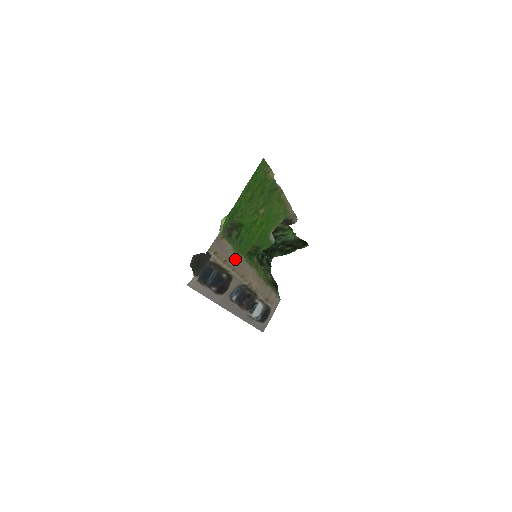
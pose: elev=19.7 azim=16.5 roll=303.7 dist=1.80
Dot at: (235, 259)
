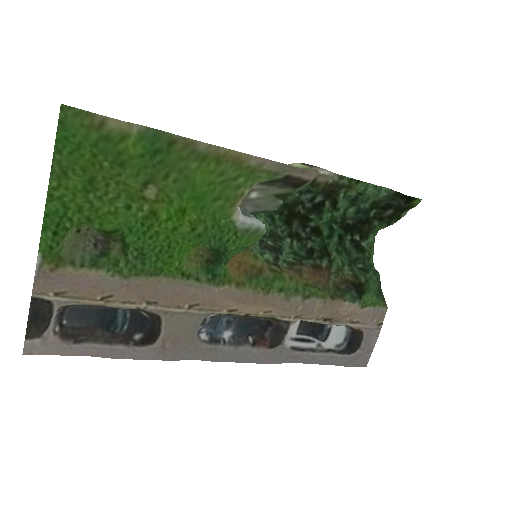
Dot at: (140, 287)
